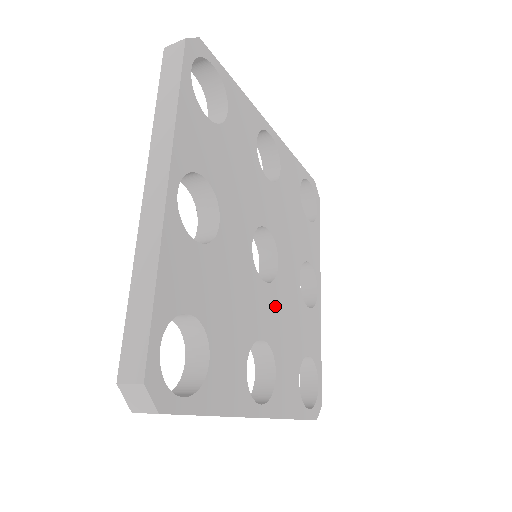
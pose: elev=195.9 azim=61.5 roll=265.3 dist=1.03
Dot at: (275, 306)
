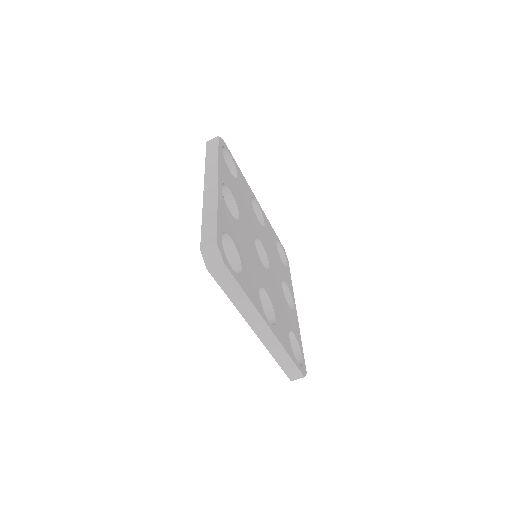
Dot at: (270, 283)
